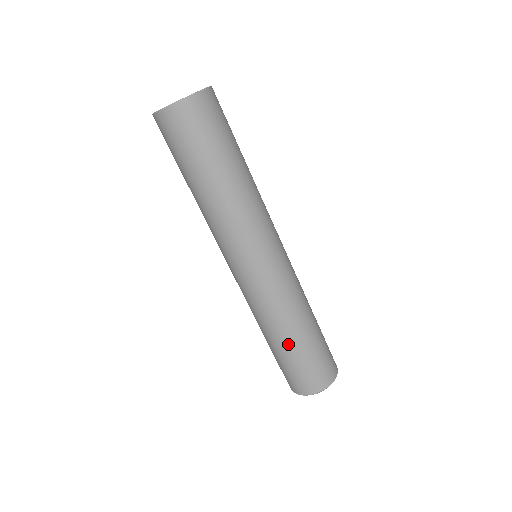
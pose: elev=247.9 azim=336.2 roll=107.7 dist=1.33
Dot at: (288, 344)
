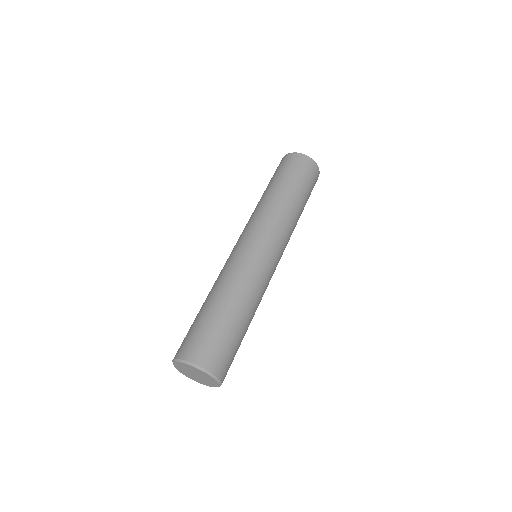
Dot at: (240, 316)
